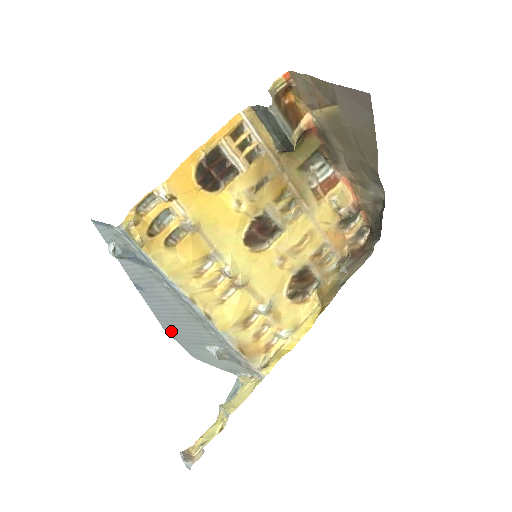
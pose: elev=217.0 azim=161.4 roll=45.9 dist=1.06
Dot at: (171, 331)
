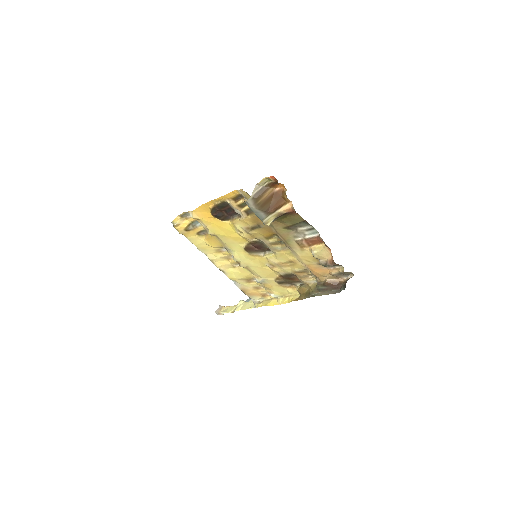
Dot at: occluded
